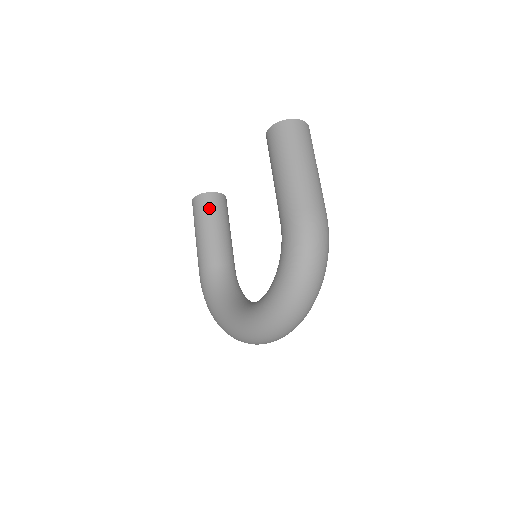
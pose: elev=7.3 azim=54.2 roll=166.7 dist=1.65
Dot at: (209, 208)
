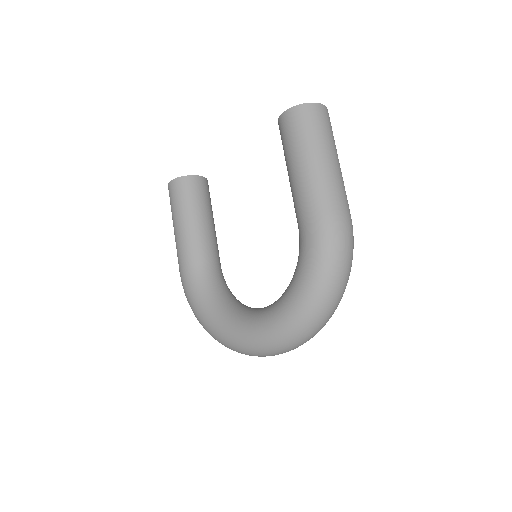
Dot at: (192, 194)
